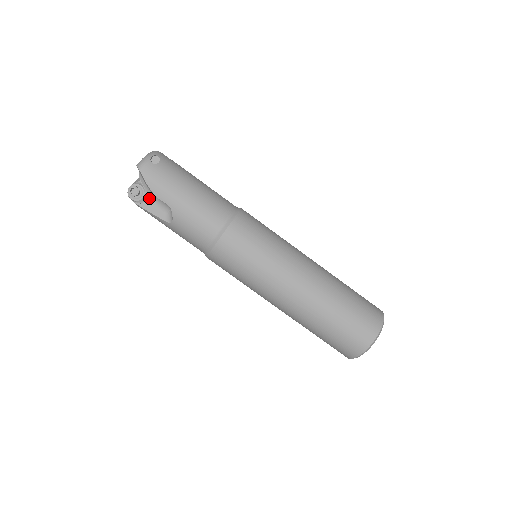
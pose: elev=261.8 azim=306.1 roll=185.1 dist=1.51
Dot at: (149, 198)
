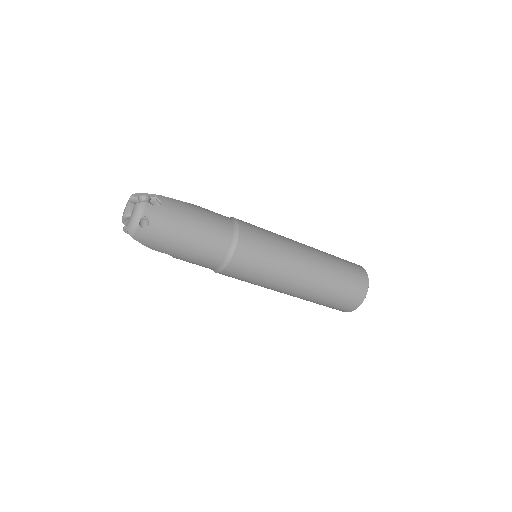
Dot at: occluded
